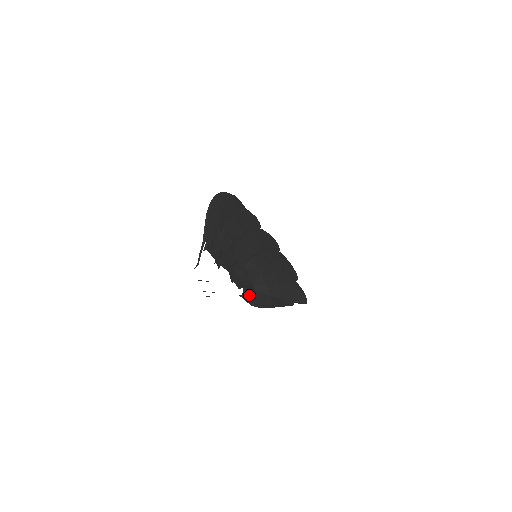
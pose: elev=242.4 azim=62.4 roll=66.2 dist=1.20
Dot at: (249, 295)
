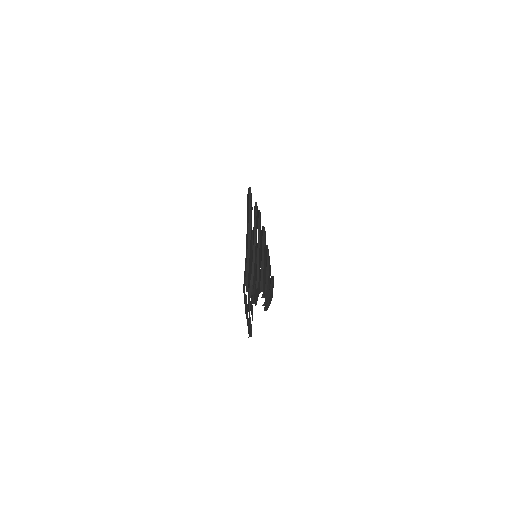
Dot at: occluded
